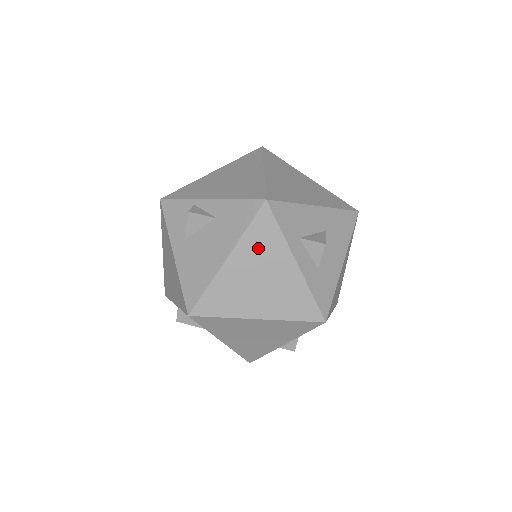
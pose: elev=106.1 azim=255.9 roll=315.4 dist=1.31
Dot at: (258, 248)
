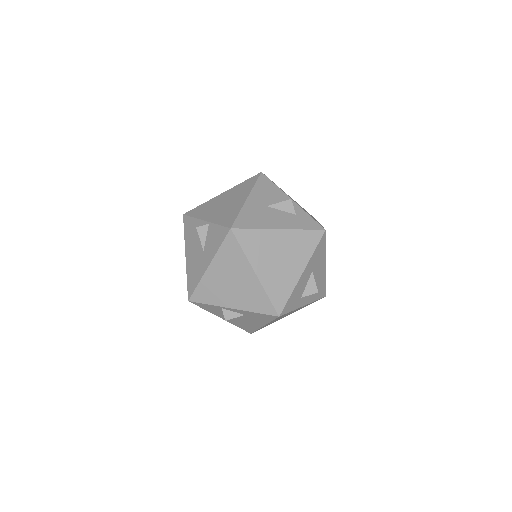
Dot at: (280, 317)
